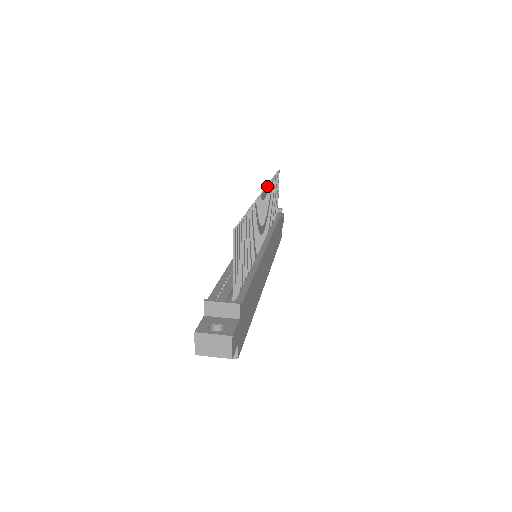
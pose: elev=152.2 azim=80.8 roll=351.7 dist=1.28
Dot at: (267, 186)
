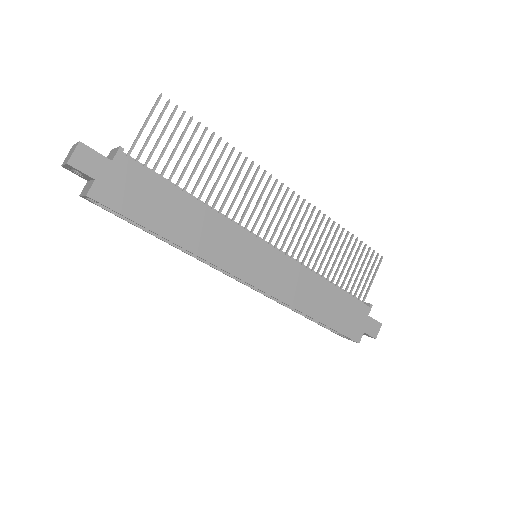
Dot at: (310, 203)
